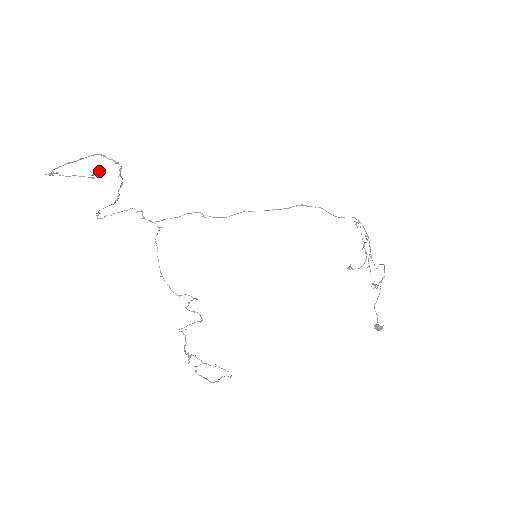
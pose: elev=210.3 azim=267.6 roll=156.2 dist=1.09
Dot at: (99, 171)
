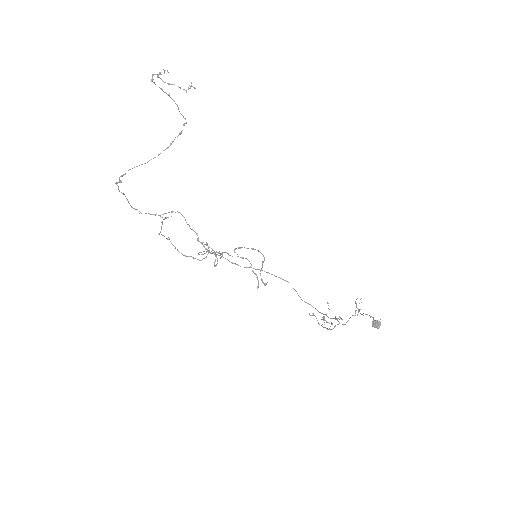
Dot at: (195, 88)
